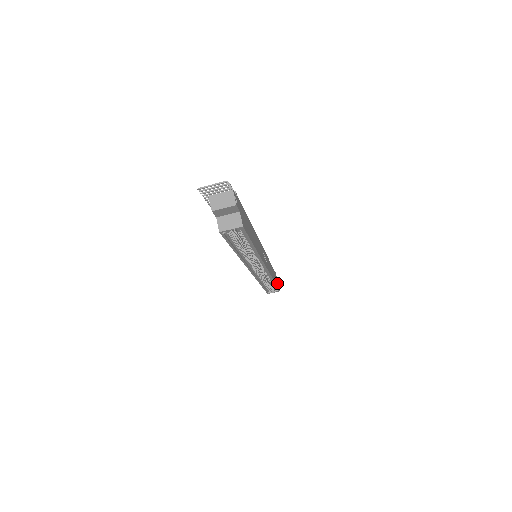
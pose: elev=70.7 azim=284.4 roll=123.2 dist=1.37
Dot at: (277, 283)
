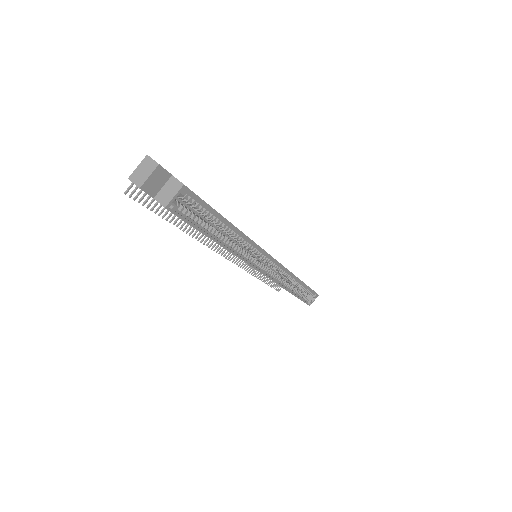
Dot at: occluded
